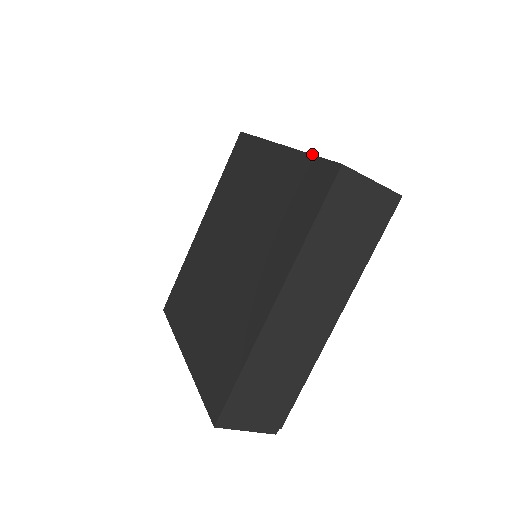
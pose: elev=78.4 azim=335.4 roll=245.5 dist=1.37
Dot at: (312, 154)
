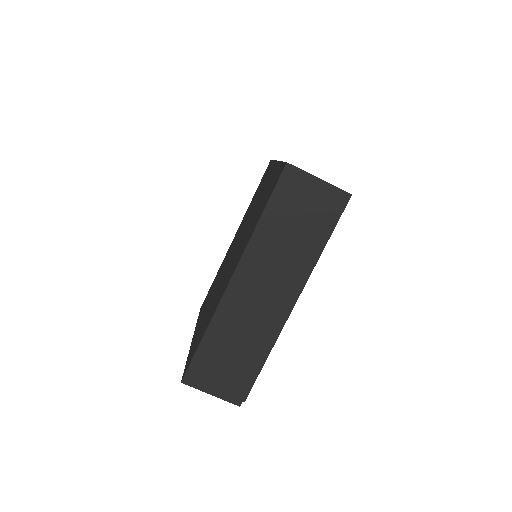
Dot at: (282, 161)
